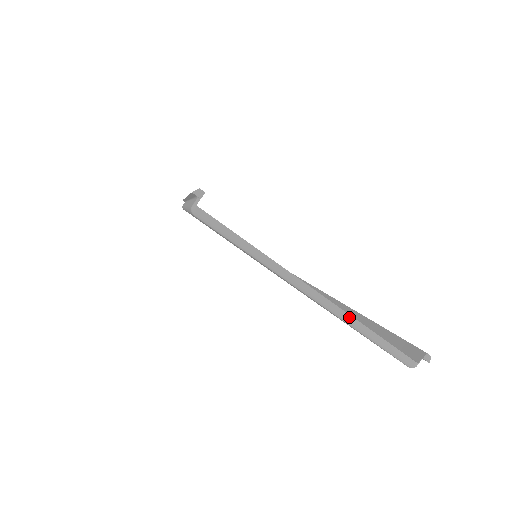
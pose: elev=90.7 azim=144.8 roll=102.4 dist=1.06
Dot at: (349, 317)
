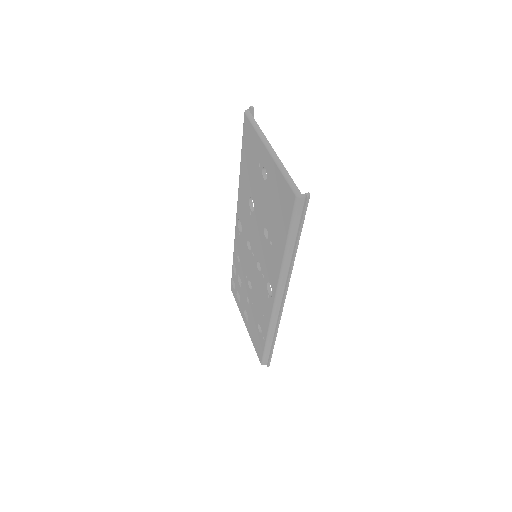
Dot at: (280, 161)
